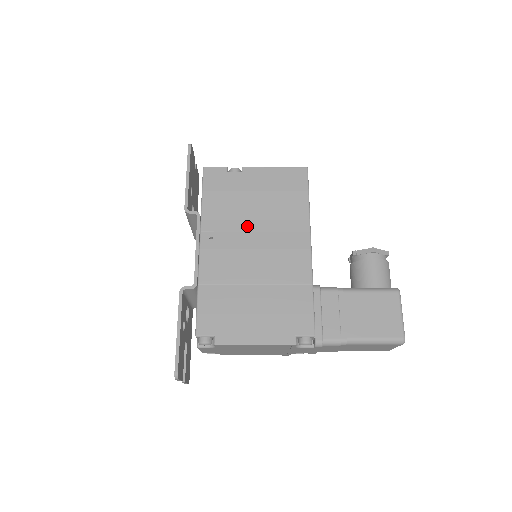
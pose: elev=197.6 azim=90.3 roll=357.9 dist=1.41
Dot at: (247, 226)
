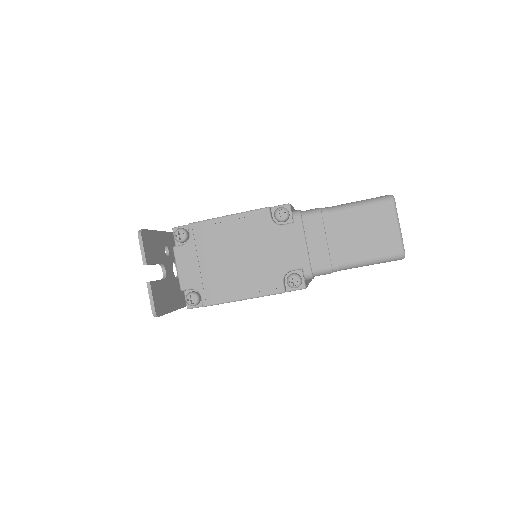
Dot at: occluded
